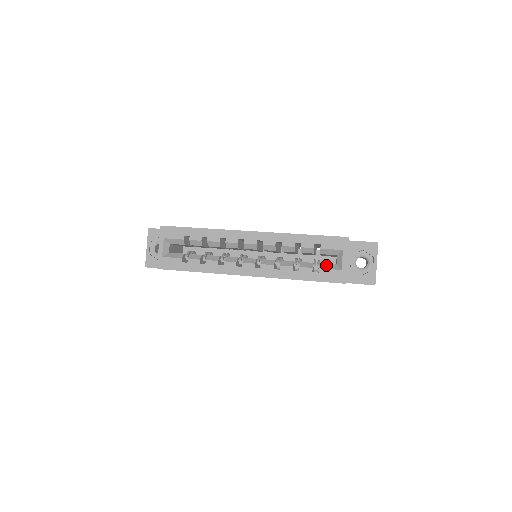
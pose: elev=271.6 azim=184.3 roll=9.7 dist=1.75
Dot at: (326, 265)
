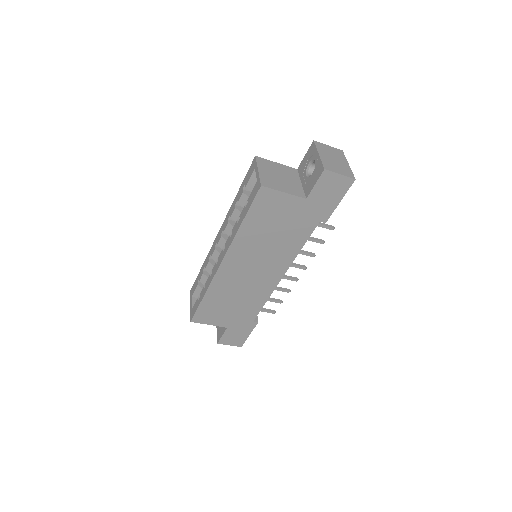
Dot at: occluded
